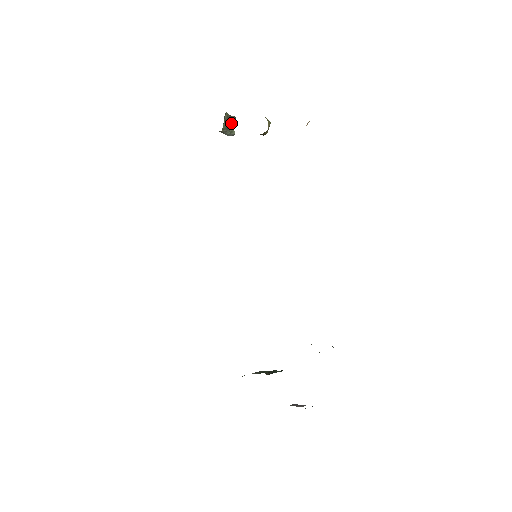
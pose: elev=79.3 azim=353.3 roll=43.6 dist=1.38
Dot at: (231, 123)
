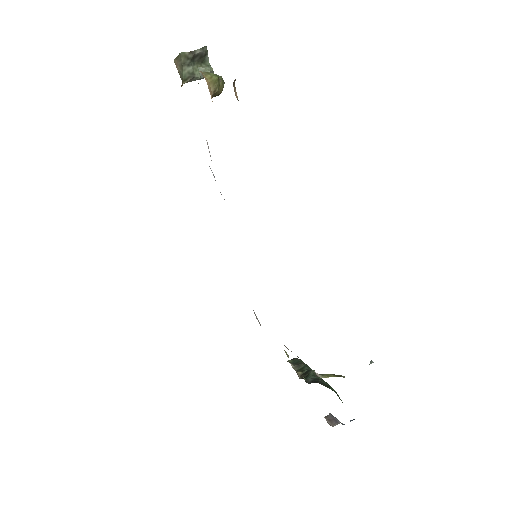
Dot at: (200, 58)
